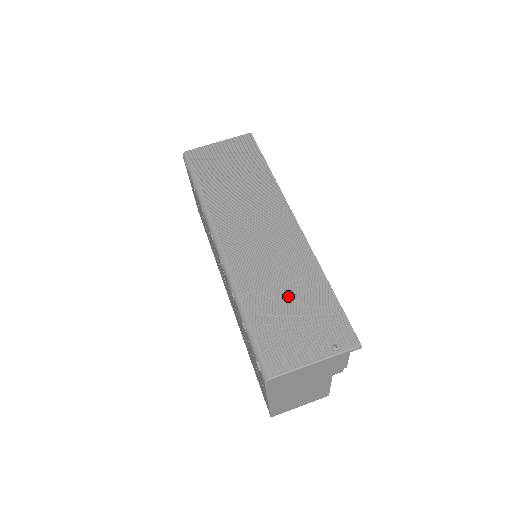
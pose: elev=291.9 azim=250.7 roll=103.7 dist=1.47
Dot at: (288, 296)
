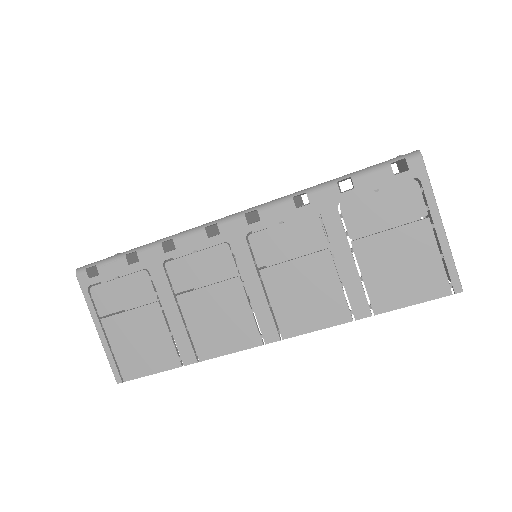
Dot at: occluded
